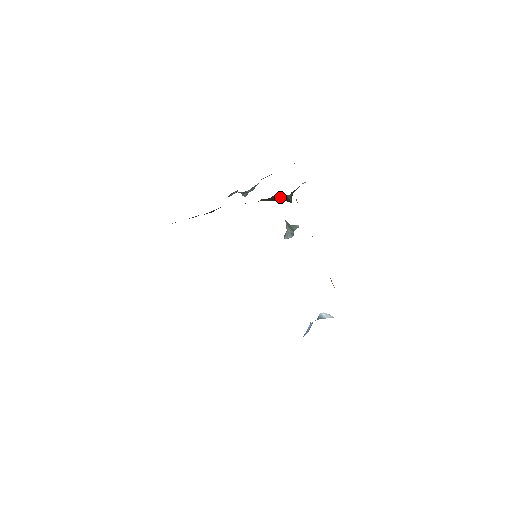
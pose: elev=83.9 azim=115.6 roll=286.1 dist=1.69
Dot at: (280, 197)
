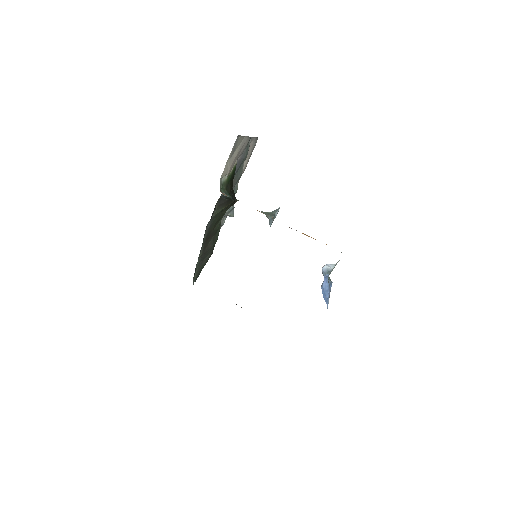
Dot at: (222, 200)
